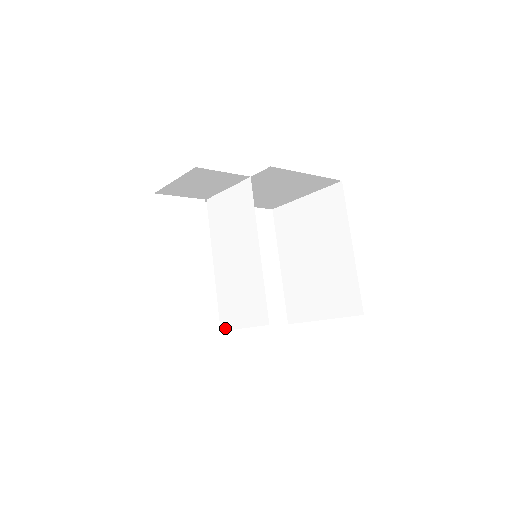
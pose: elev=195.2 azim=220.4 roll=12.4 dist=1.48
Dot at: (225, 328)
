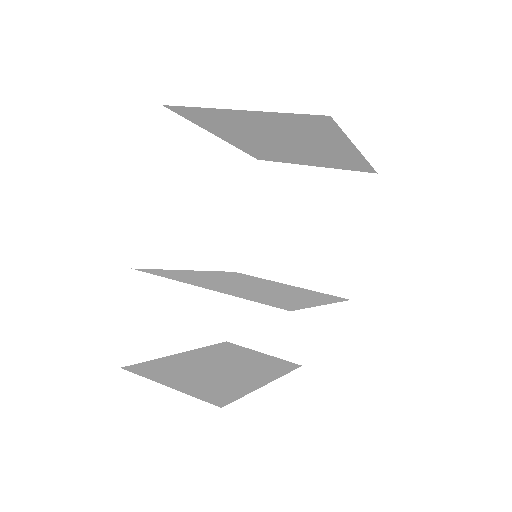
Dot at: occluded
